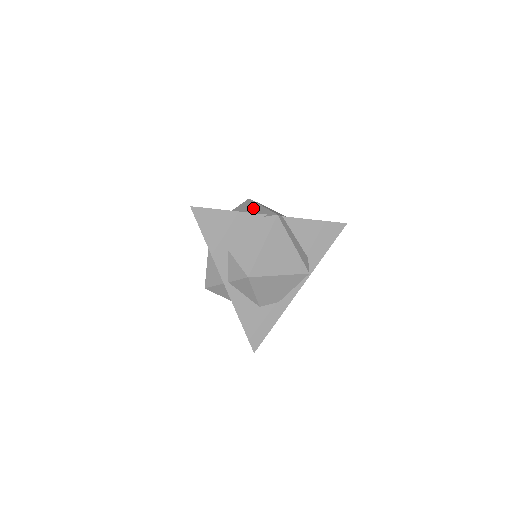
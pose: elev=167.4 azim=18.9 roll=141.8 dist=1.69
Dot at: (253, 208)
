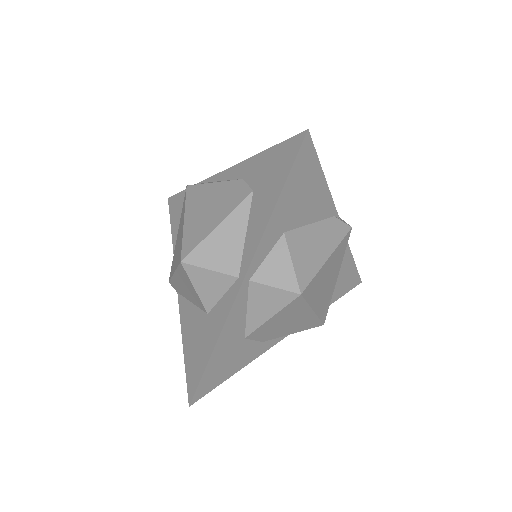
Dot at: occluded
